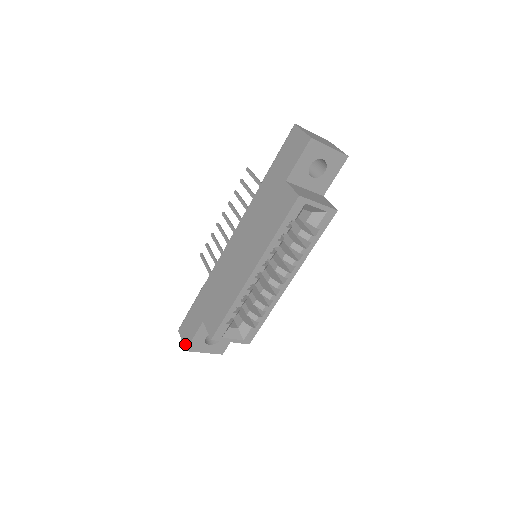
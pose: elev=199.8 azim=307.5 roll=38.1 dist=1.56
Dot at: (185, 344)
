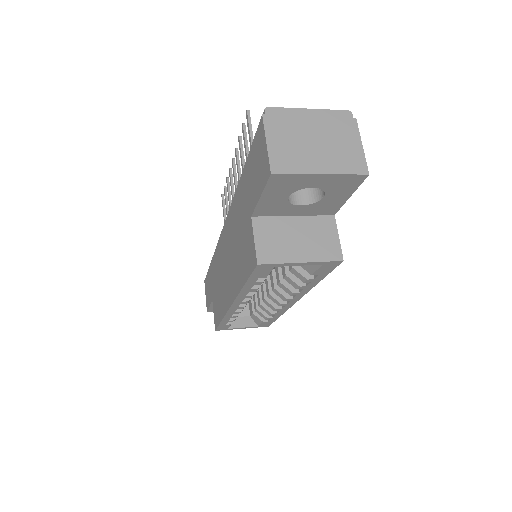
Dot at: (206, 305)
